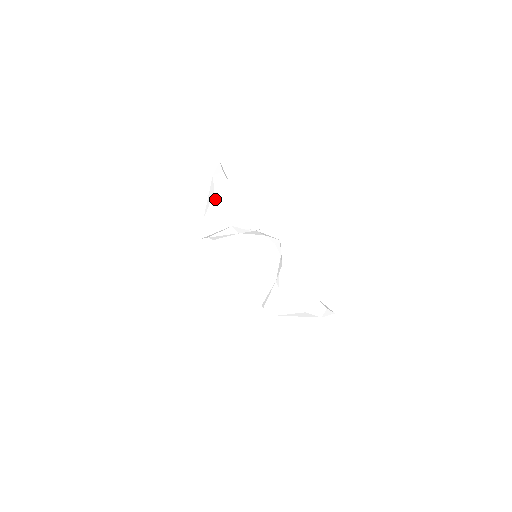
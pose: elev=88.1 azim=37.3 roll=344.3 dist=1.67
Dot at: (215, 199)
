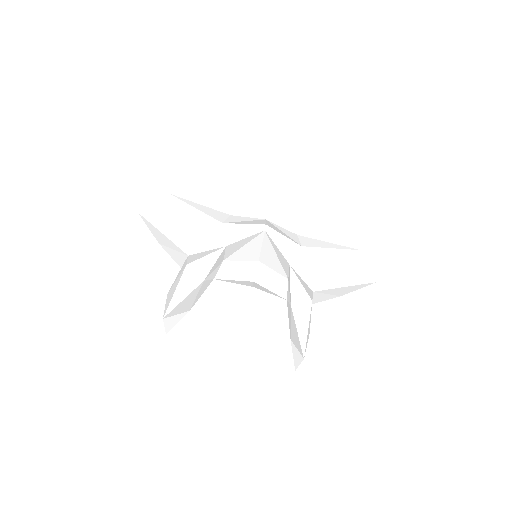
Dot at: (146, 220)
